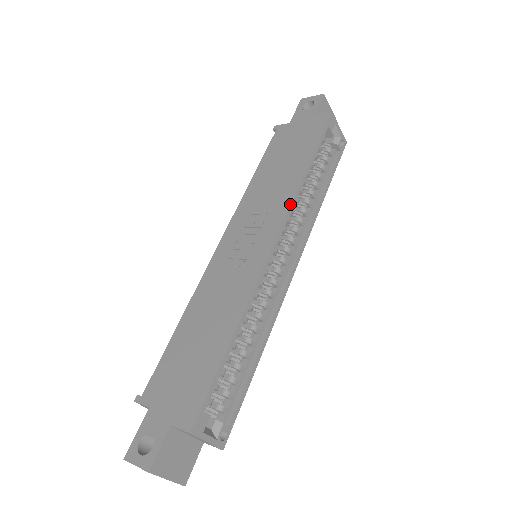
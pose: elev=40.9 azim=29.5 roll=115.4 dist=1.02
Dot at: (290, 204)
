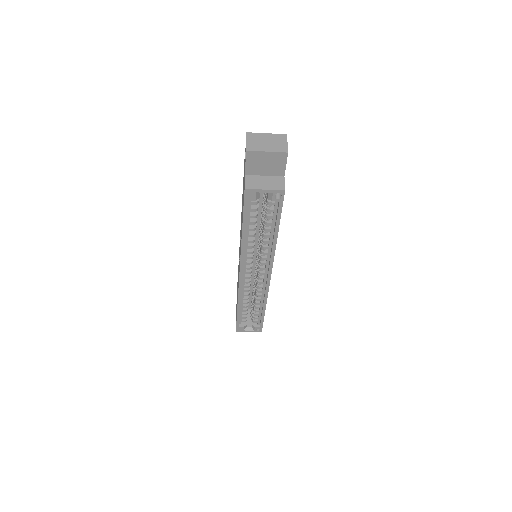
Dot at: (240, 257)
